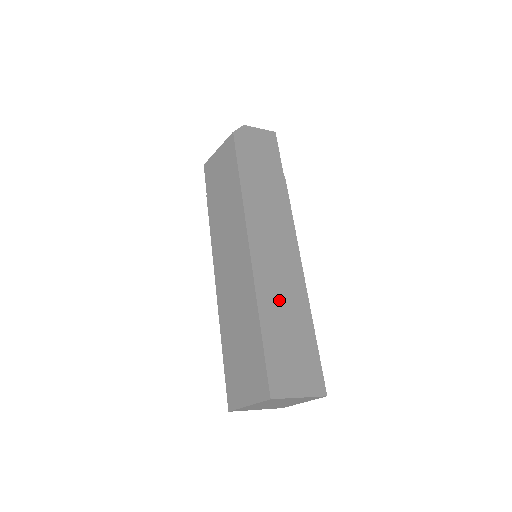
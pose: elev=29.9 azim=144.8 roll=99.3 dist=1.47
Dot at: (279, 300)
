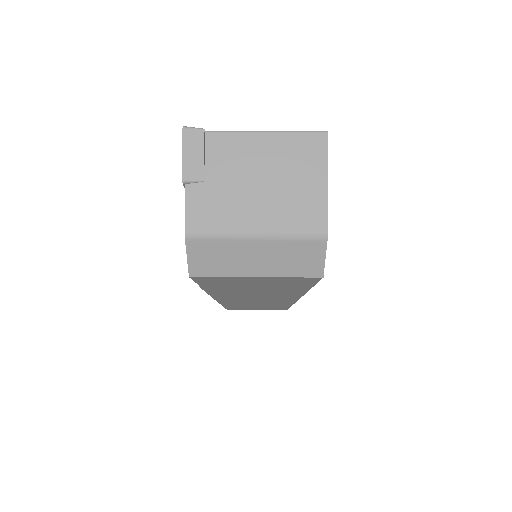
Dot at: occluded
